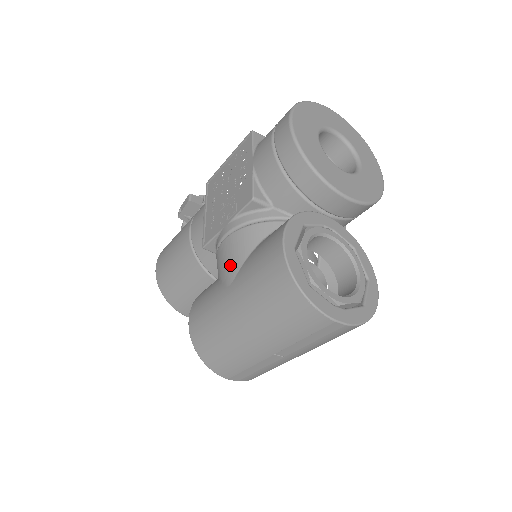
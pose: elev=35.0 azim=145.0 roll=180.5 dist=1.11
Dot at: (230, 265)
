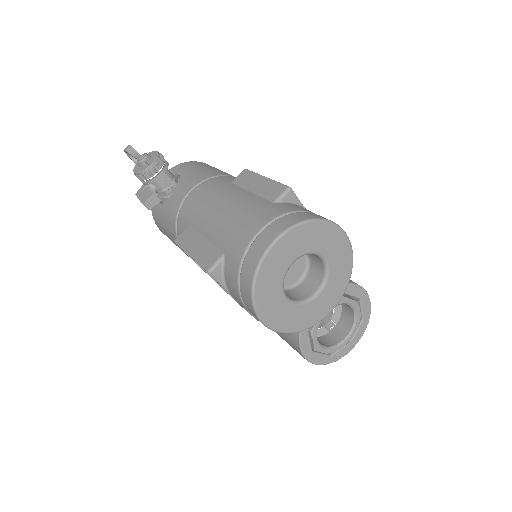
Dot at: occluded
